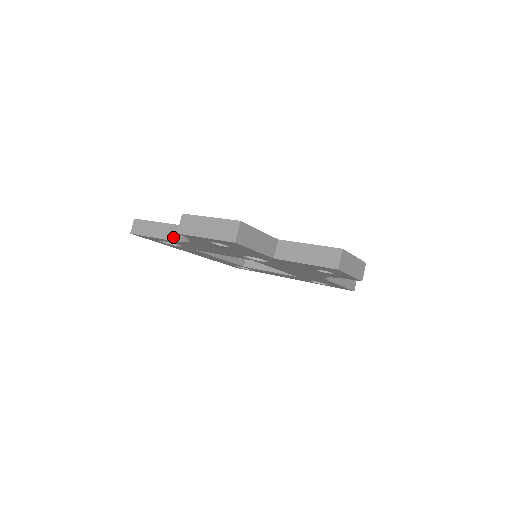
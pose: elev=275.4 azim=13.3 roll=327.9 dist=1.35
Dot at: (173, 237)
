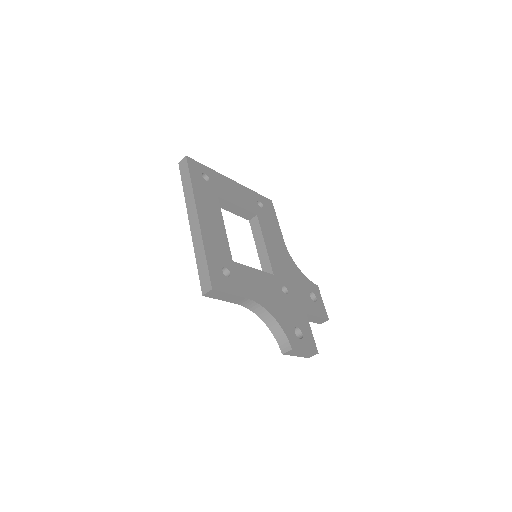
Dot at: (243, 304)
